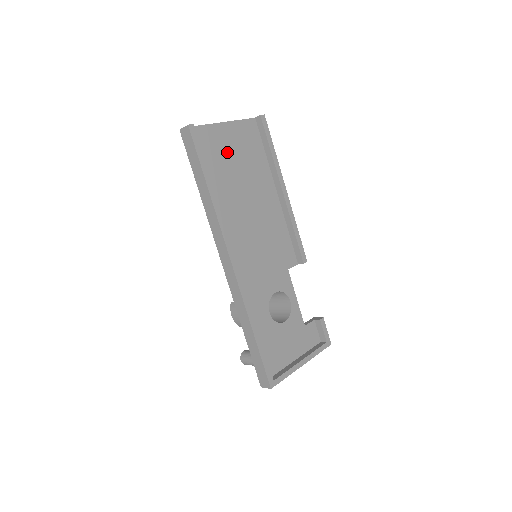
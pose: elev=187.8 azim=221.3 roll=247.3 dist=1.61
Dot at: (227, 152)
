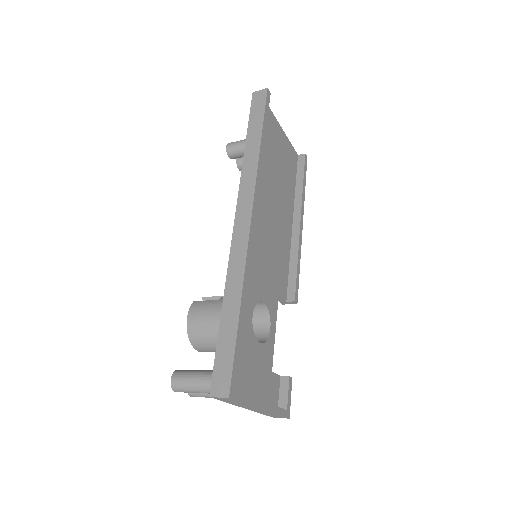
Dot at: (276, 147)
